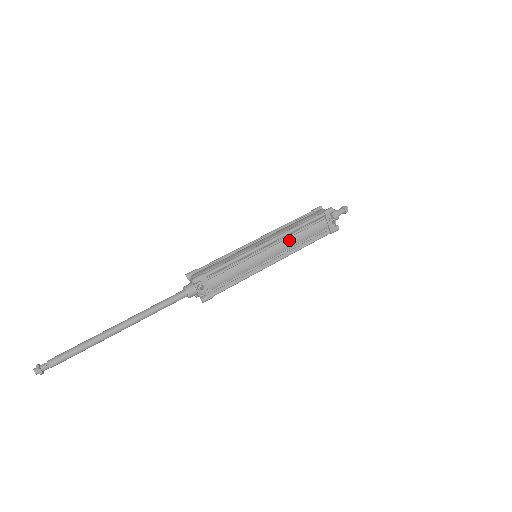
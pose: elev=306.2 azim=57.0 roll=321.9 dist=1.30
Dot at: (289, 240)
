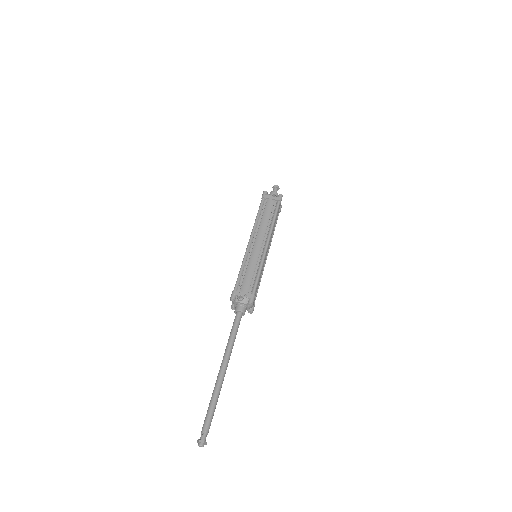
Dot at: (260, 228)
